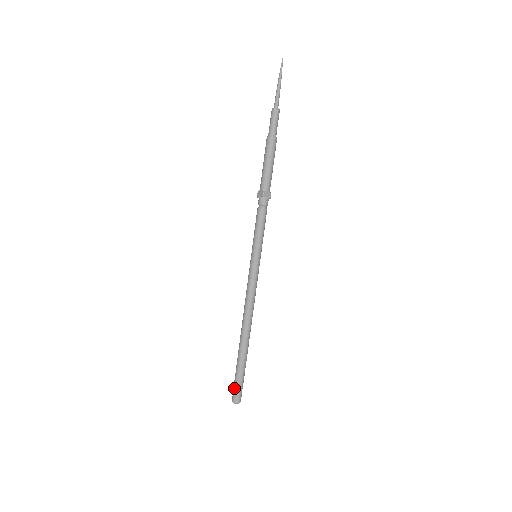
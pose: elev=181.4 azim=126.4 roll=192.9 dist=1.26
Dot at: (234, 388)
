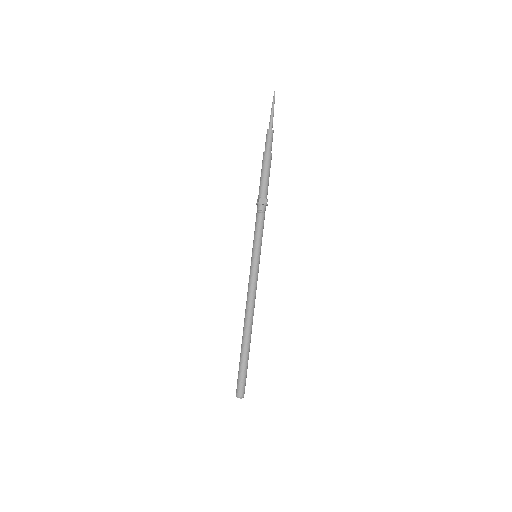
Dot at: (237, 382)
